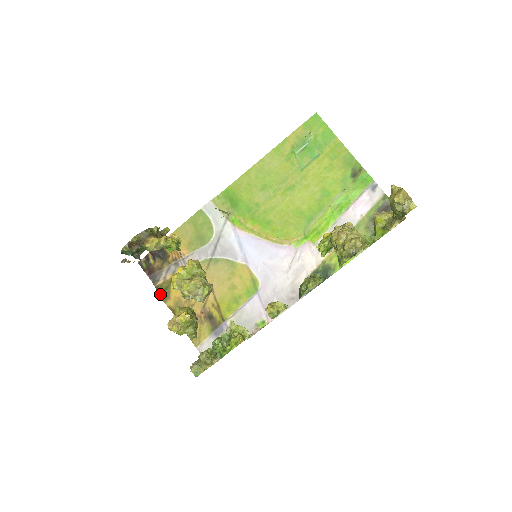
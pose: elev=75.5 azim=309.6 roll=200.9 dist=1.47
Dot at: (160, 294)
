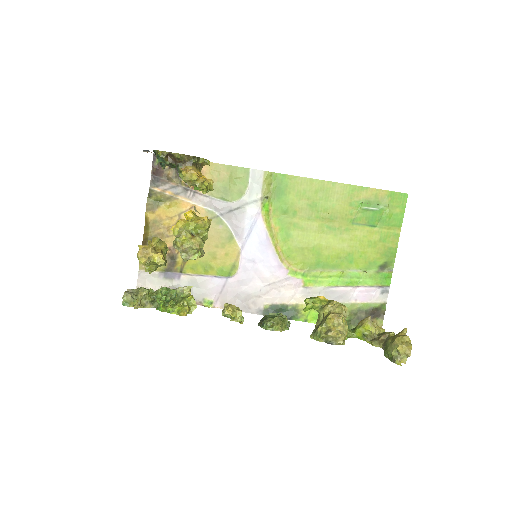
Dot at: (149, 200)
